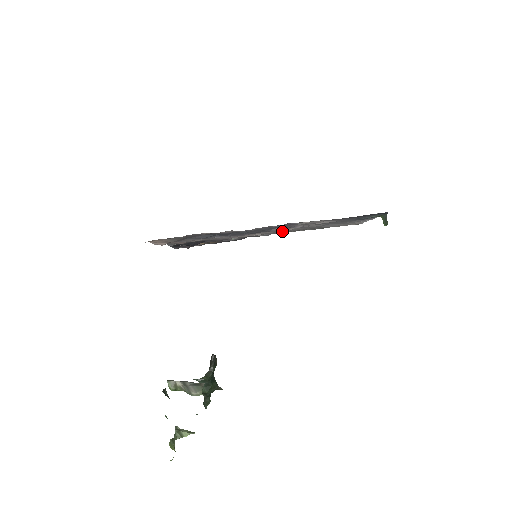
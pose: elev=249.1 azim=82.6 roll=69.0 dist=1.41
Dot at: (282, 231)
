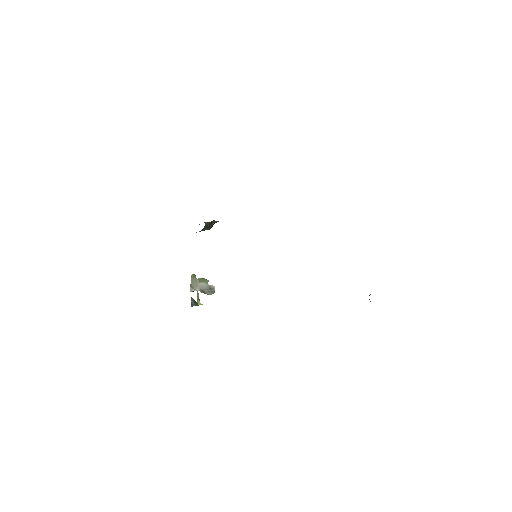
Dot at: occluded
